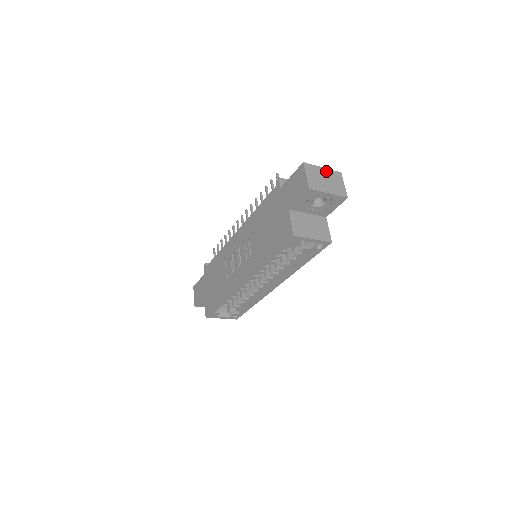
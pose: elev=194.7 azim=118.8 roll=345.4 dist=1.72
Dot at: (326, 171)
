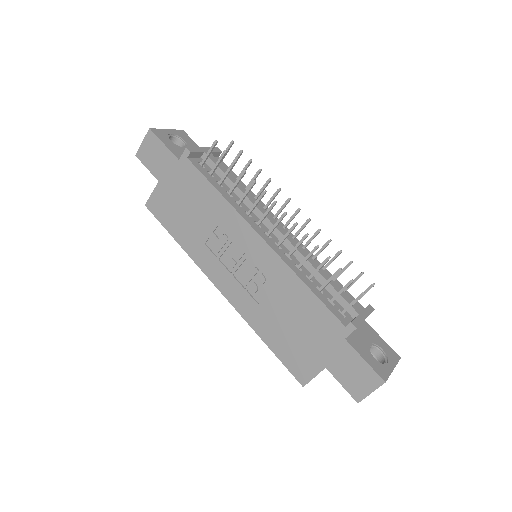
Dot at: occluded
